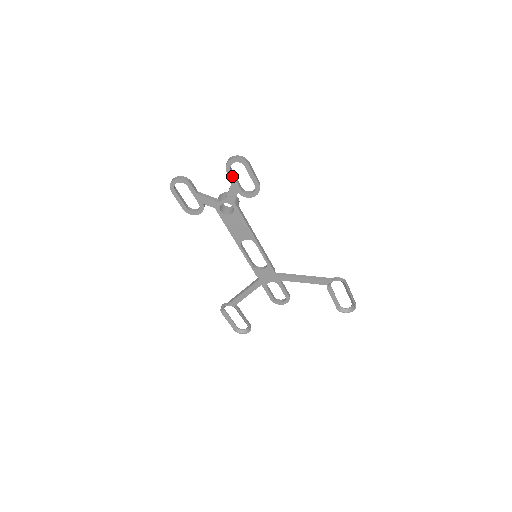
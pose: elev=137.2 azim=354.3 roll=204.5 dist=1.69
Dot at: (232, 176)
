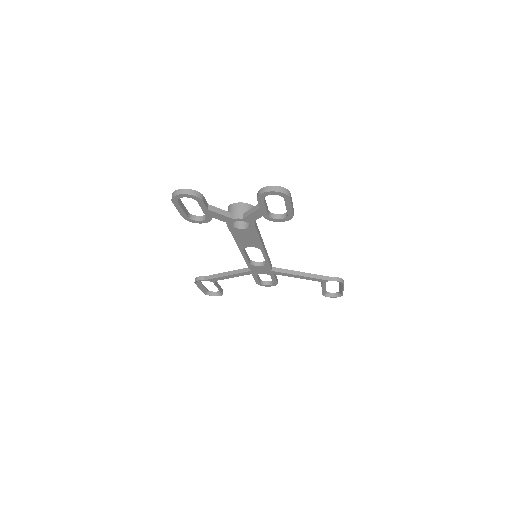
Dot at: (263, 204)
